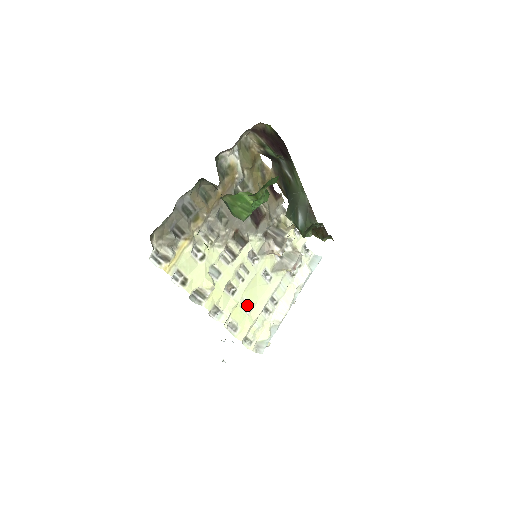
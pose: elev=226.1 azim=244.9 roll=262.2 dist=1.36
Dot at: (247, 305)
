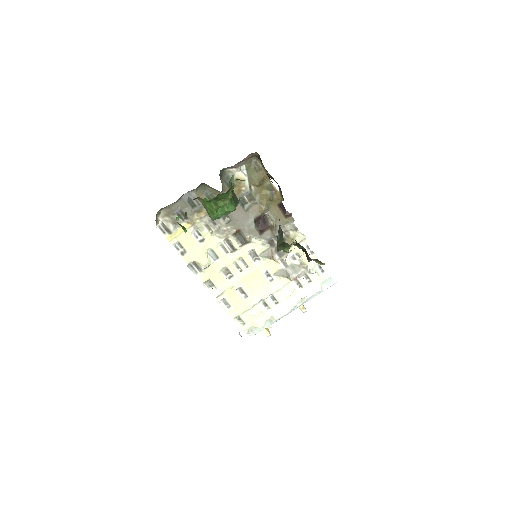
Dot at: (244, 292)
